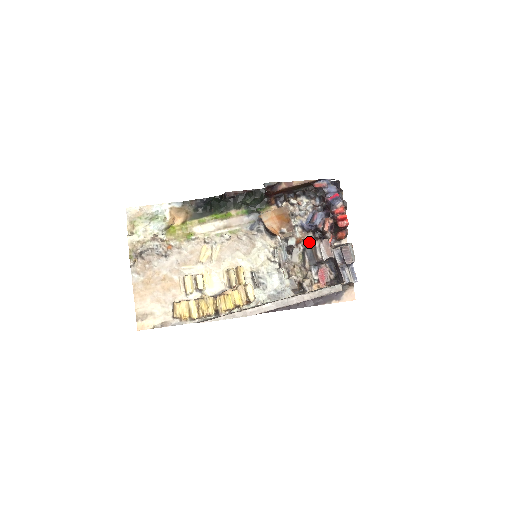
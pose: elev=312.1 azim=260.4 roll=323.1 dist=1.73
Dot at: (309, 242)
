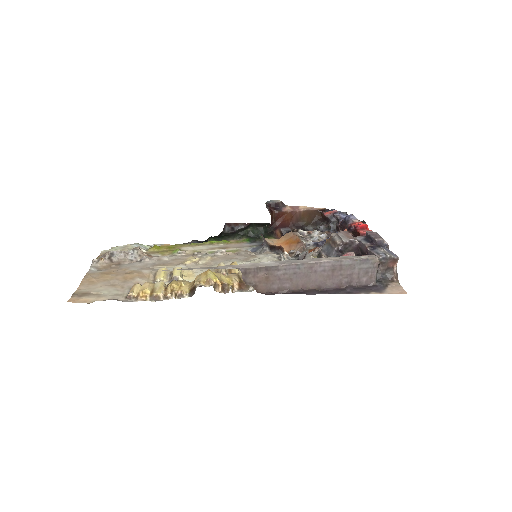
Dot at: occluded
